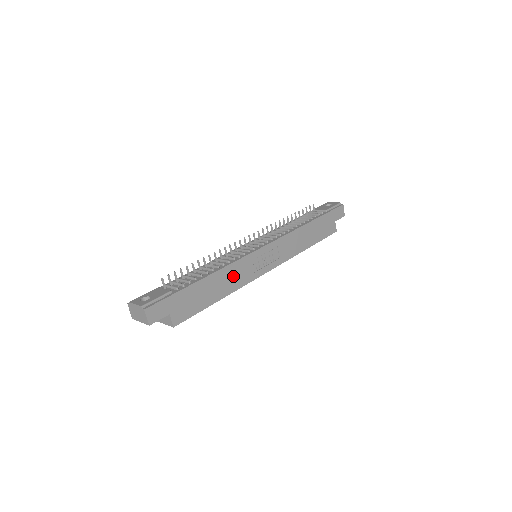
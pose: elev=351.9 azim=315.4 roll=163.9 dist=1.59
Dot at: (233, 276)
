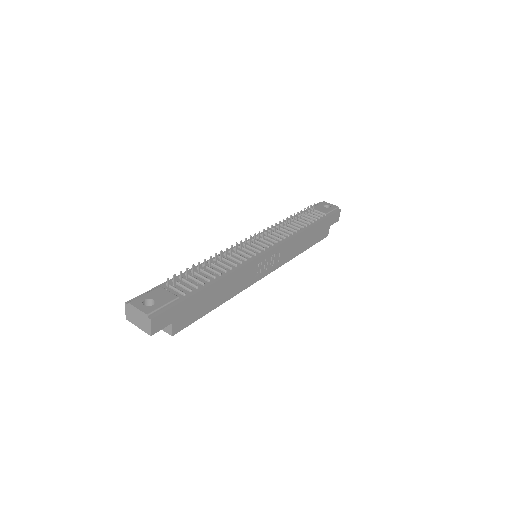
Dot at: (237, 281)
